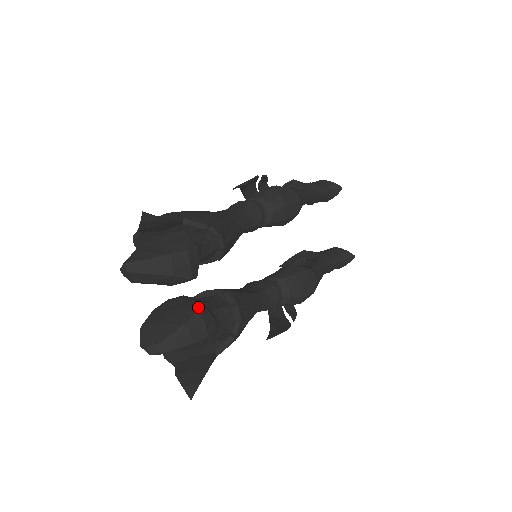
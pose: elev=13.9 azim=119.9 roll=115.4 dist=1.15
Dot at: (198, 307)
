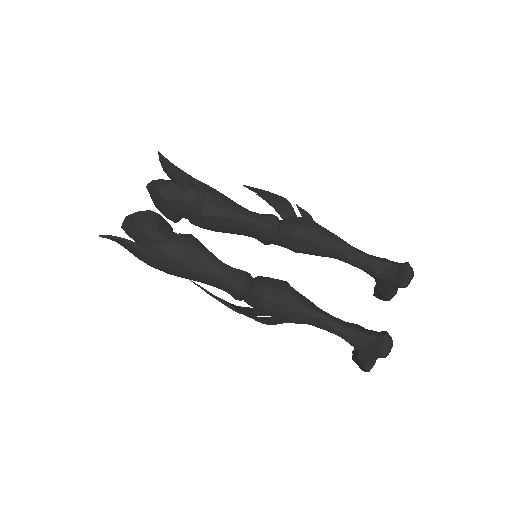
Dot at: (153, 211)
